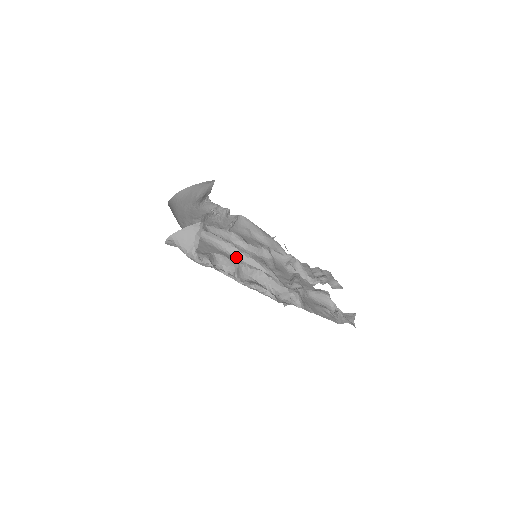
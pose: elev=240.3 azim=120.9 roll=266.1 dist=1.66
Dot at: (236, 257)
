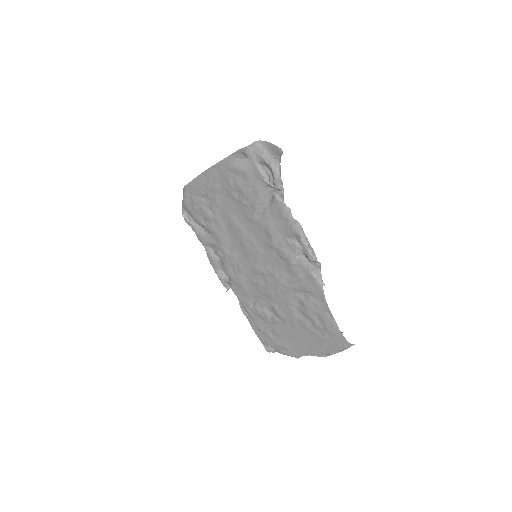
Dot at: (258, 230)
